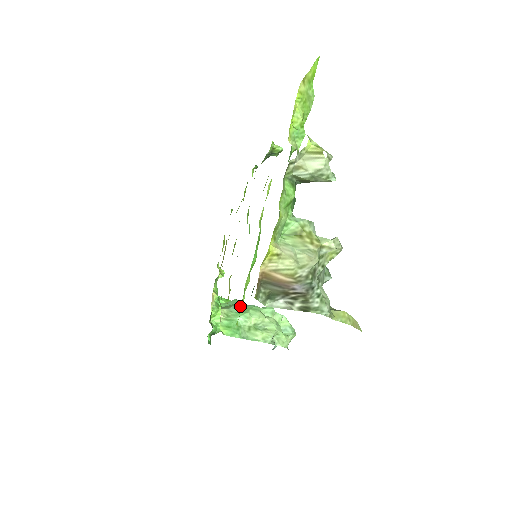
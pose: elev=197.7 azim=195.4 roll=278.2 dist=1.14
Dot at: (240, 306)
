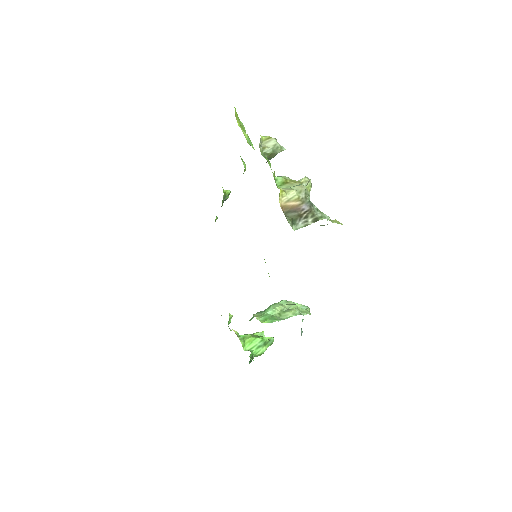
Dot at: (262, 311)
